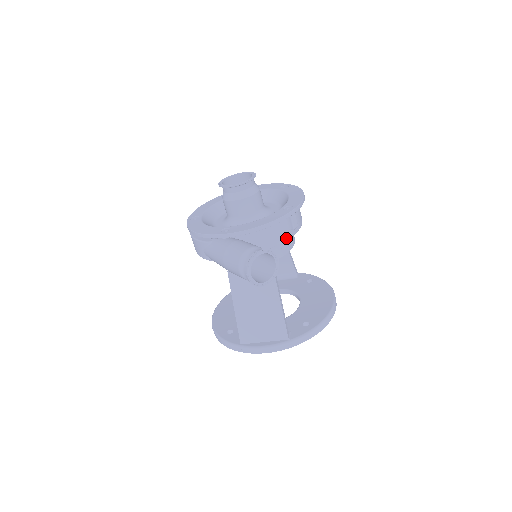
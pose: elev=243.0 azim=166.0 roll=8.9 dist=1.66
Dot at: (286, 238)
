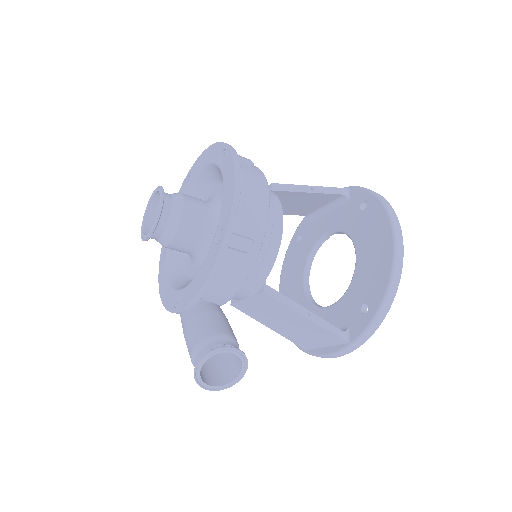
Dot at: (251, 263)
